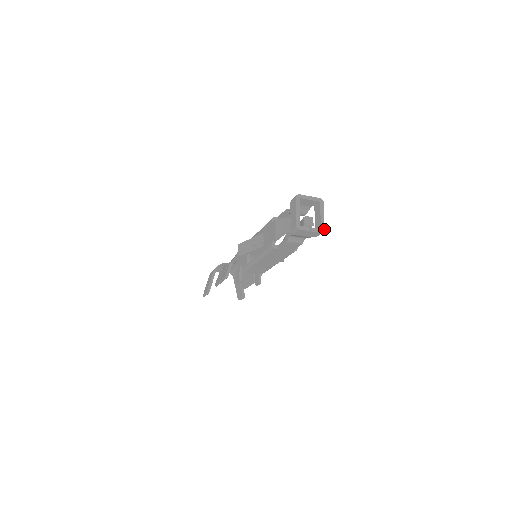
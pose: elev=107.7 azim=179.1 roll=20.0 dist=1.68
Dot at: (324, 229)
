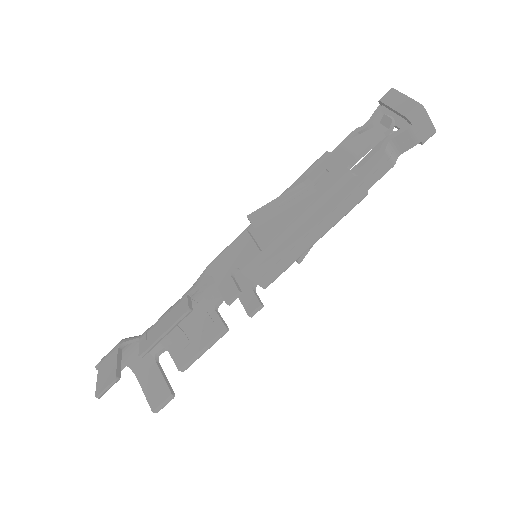
Dot at: (433, 131)
